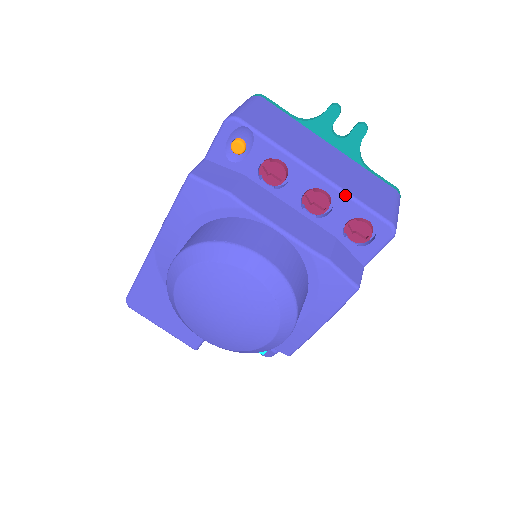
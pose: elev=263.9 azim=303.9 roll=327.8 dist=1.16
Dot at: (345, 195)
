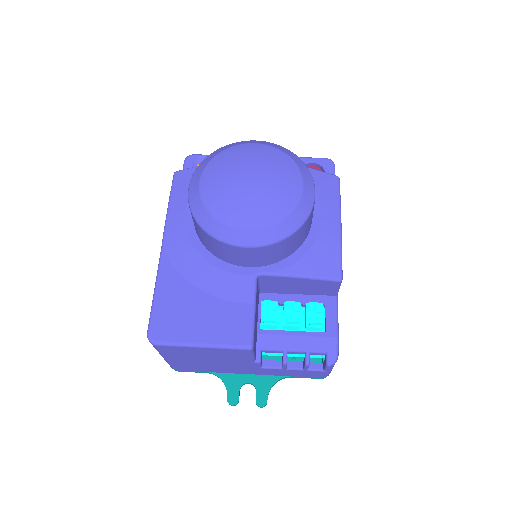
Dot at: occluded
